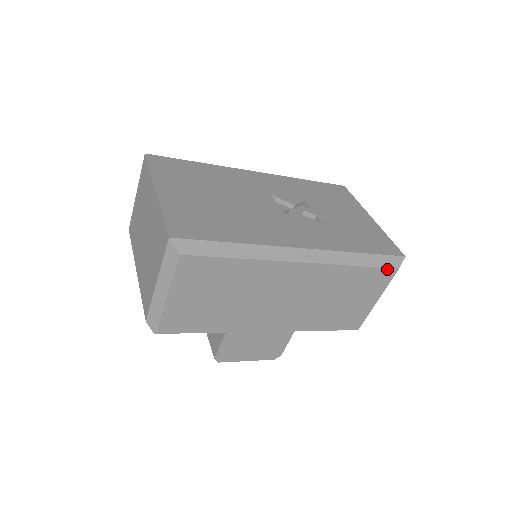
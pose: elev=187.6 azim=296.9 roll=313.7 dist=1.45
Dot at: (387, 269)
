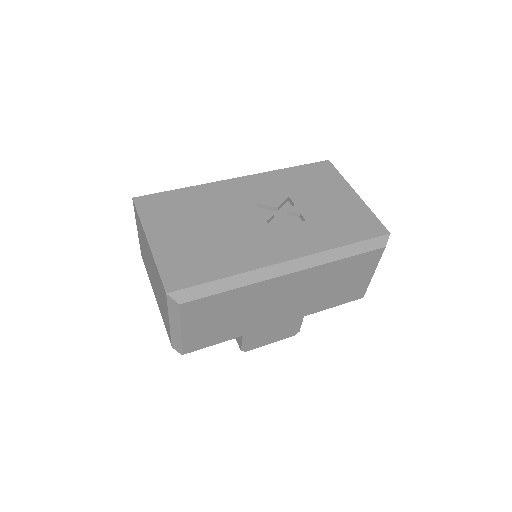
Dot at: (374, 251)
